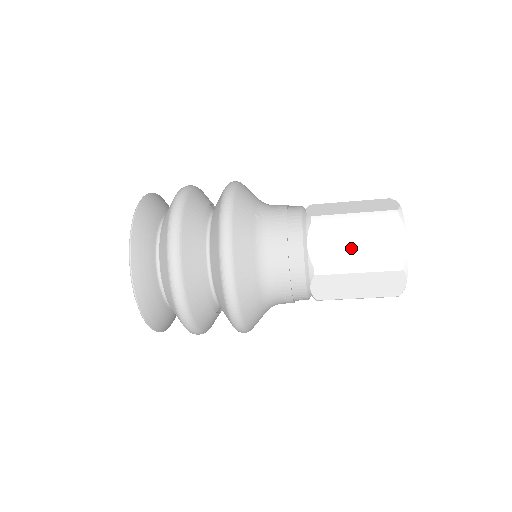
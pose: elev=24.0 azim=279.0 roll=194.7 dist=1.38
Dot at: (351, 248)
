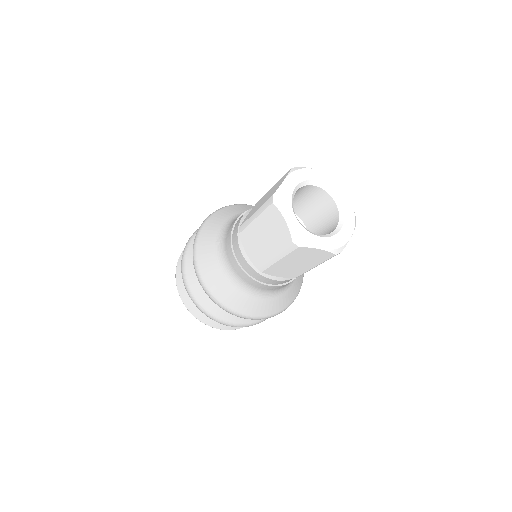
Dot at: (264, 244)
